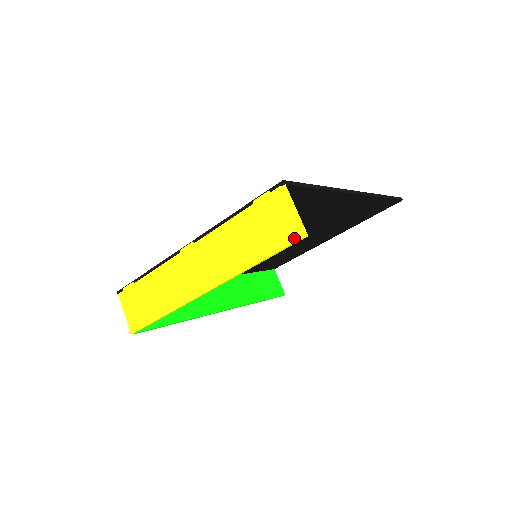
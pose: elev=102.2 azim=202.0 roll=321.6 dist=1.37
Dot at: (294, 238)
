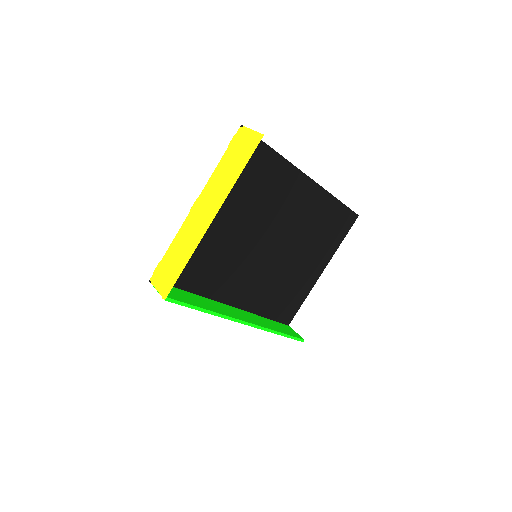
Dot at: (256, 140)
